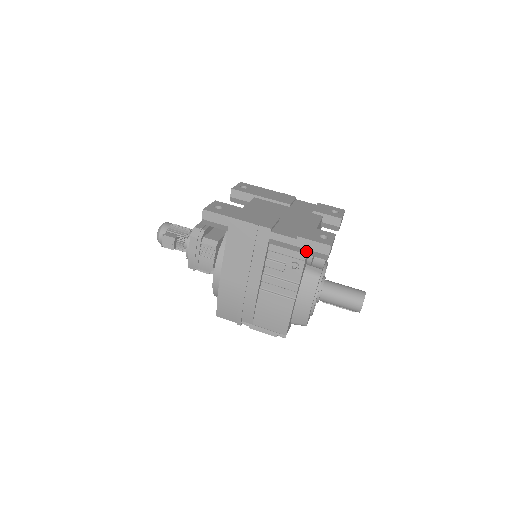
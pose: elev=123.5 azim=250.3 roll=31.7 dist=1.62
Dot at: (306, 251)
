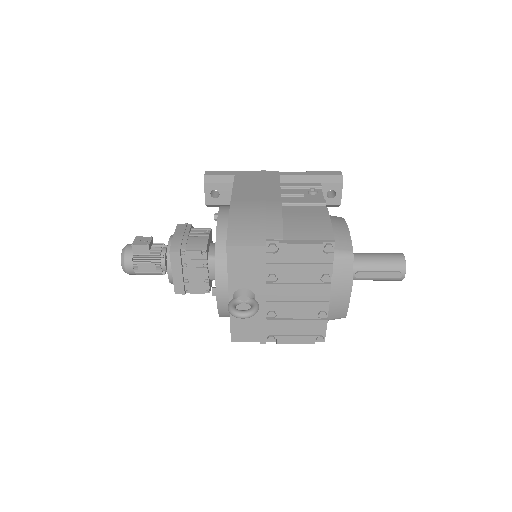
Dot at: (319, 178)
